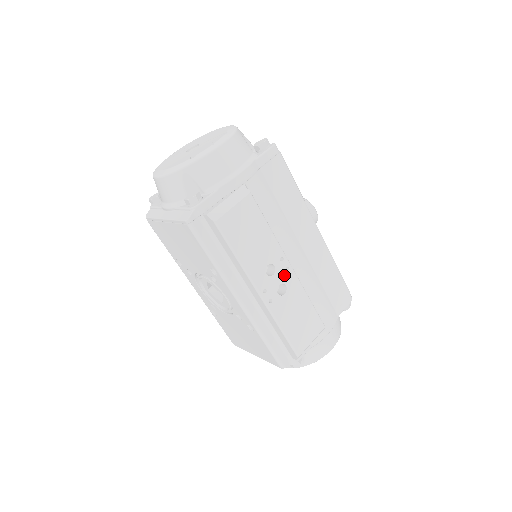
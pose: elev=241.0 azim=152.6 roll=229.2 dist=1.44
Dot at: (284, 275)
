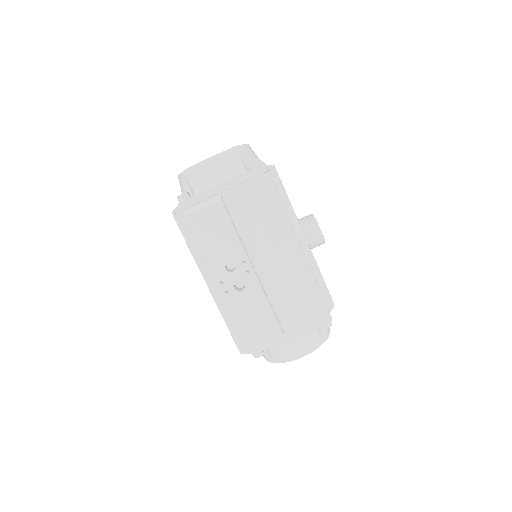
Dot at: (244, 275)
